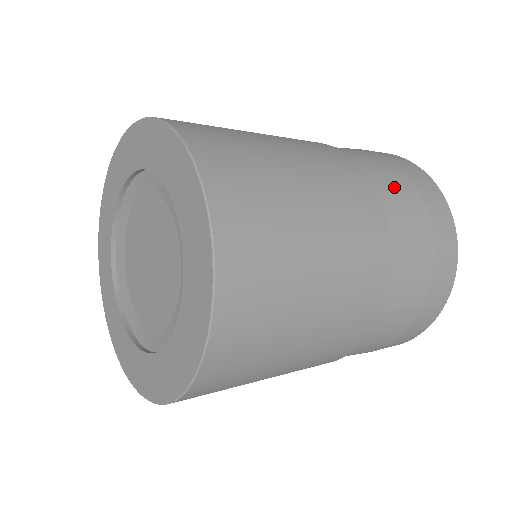
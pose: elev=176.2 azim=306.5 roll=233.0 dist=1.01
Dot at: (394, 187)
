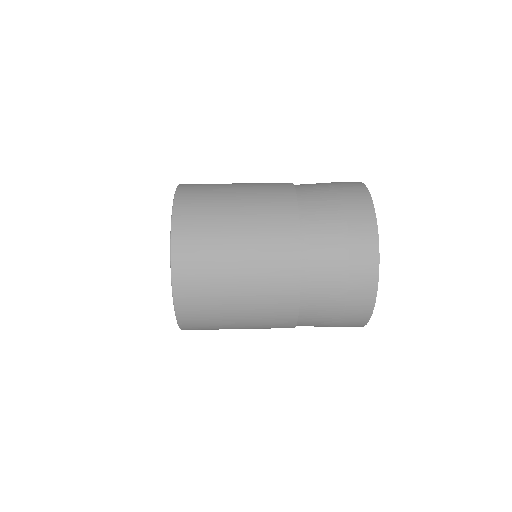
Dot at: (321, 207)
